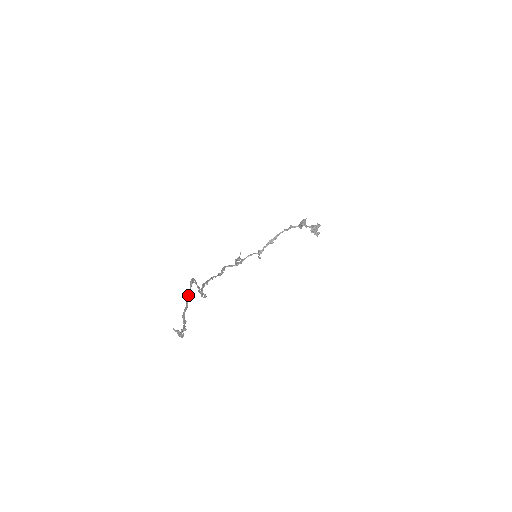
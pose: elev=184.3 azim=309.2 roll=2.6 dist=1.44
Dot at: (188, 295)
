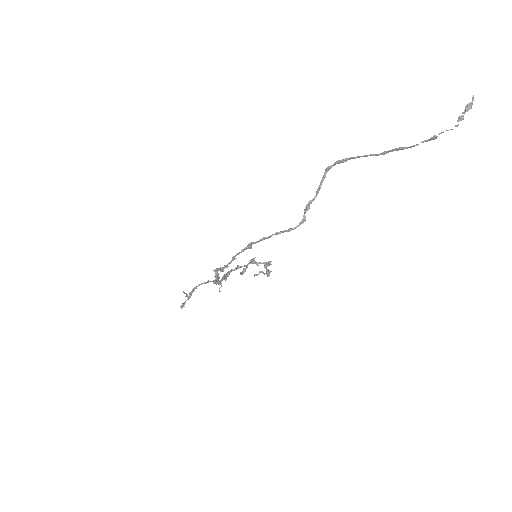
Dot at: (365, 155)
